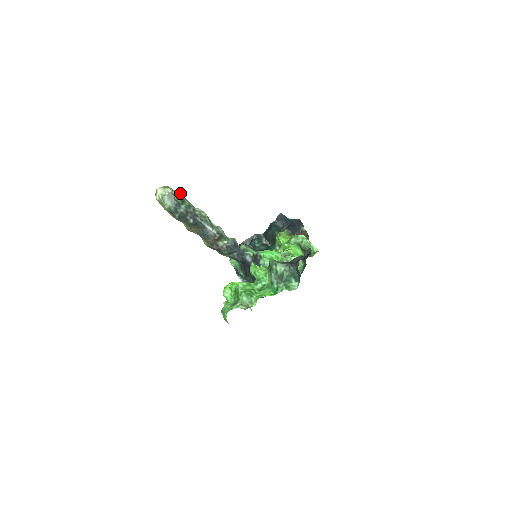
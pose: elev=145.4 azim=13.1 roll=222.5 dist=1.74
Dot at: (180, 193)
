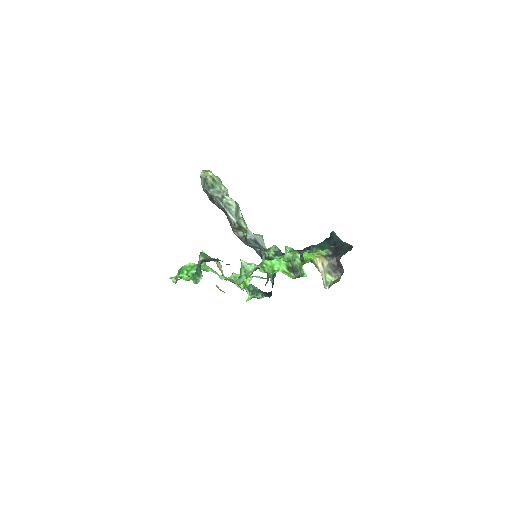
Dot at: (215, 179)
